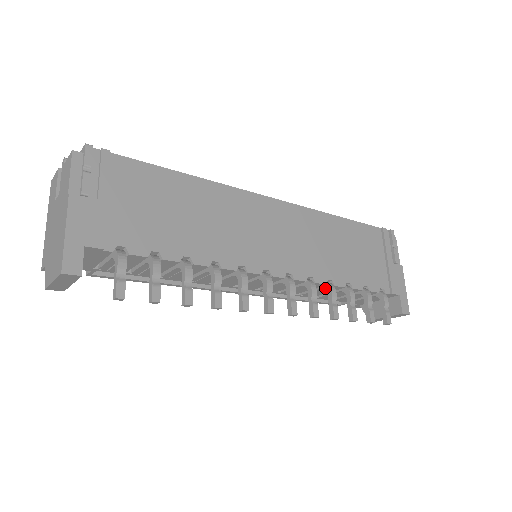
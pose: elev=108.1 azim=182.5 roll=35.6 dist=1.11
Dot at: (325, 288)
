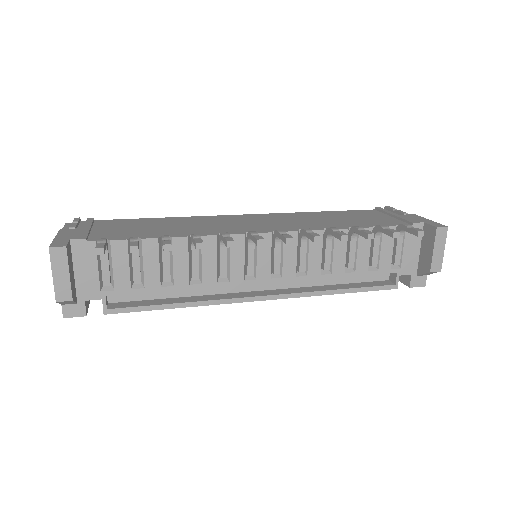
Dot at: (326, 234)
